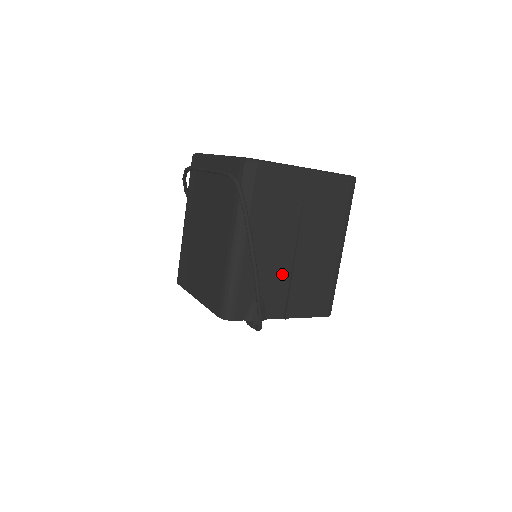
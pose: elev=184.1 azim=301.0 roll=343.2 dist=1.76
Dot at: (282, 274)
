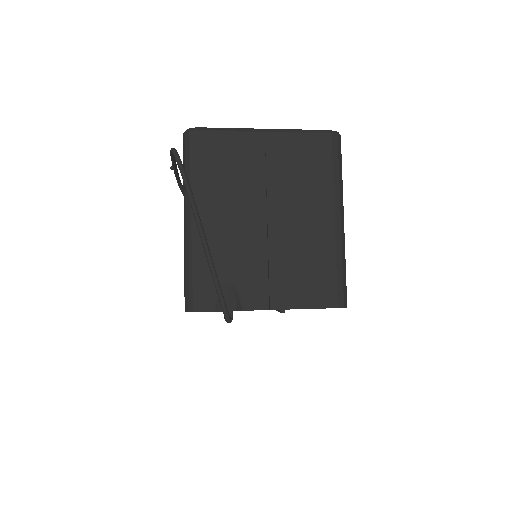
Dot at: (255, 253)
